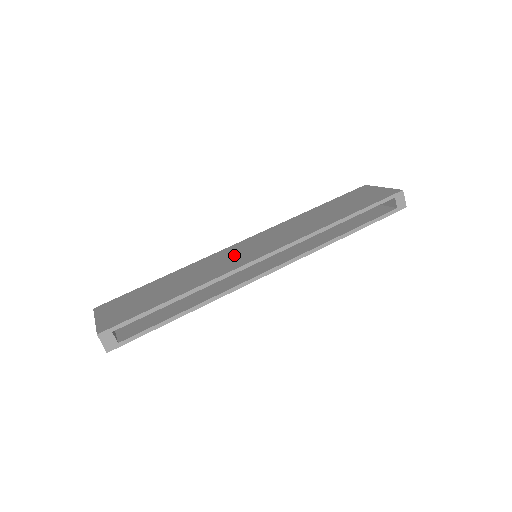
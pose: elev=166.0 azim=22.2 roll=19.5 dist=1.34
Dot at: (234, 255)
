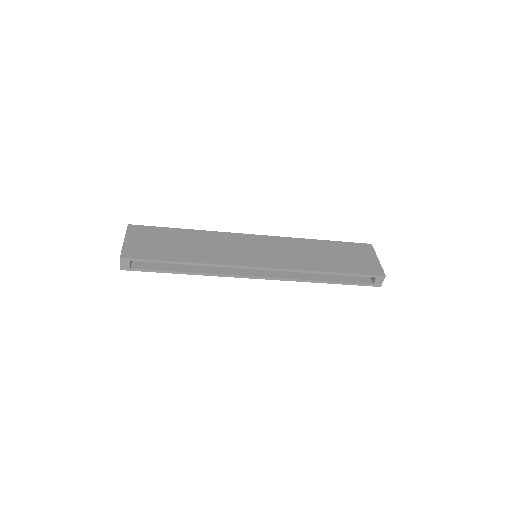
Dot at: (241, 248)
